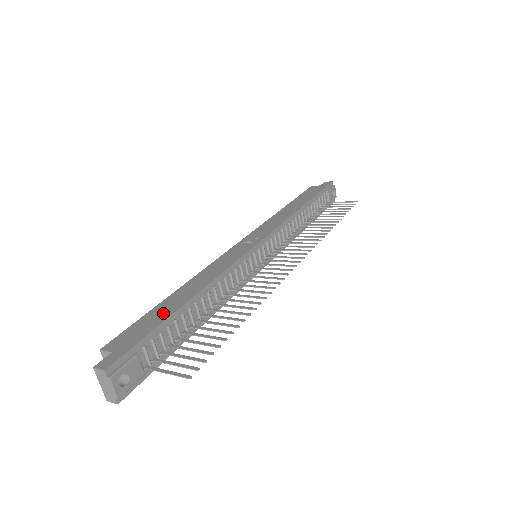
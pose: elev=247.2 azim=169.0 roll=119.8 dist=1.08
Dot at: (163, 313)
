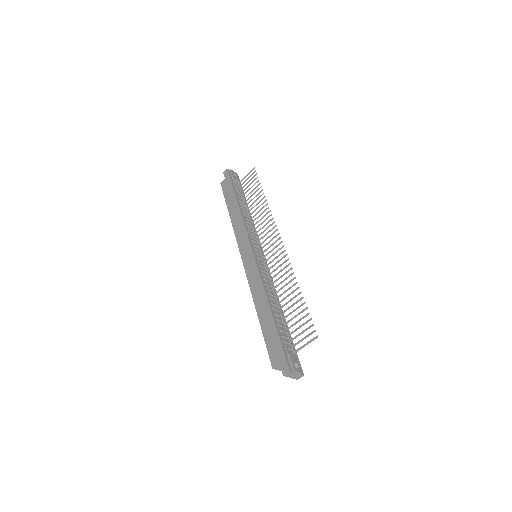
Dot at: (270, 328)
